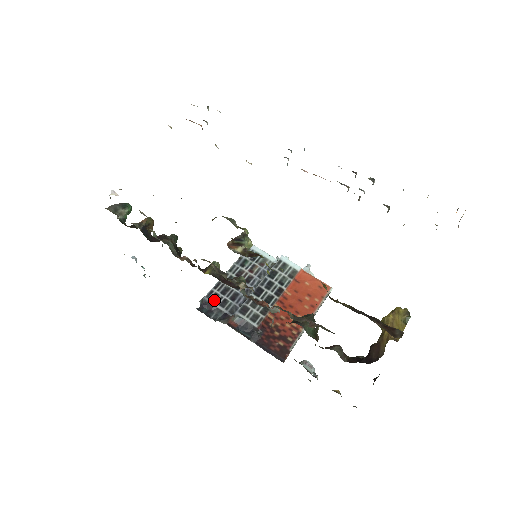
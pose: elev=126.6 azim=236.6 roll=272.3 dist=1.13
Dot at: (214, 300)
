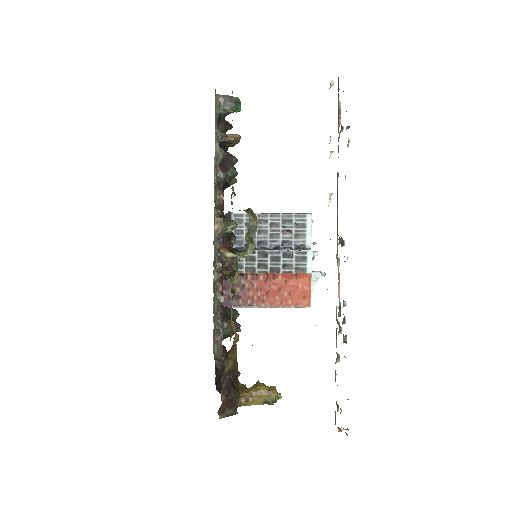
Dot at: occluded
